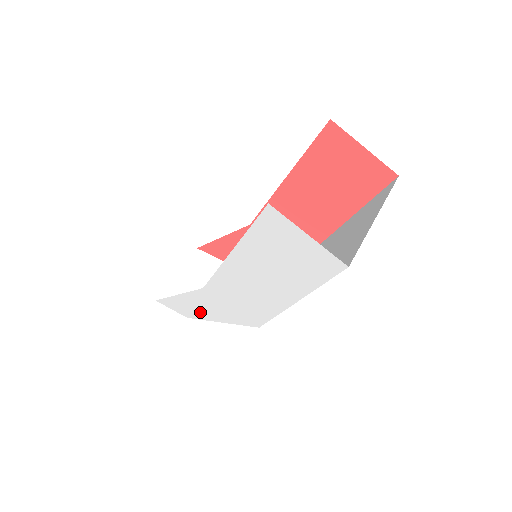
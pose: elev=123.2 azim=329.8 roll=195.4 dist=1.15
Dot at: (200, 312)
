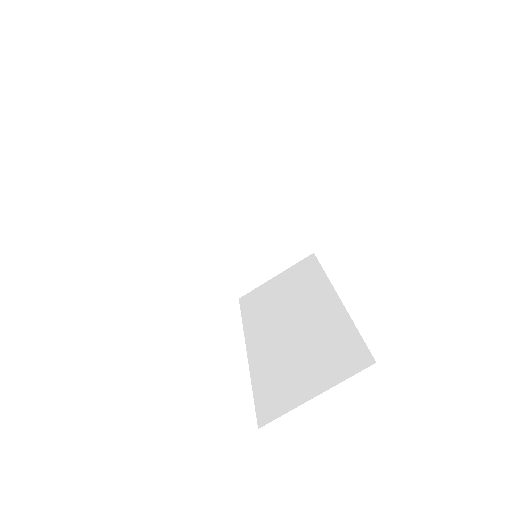
Dot at: occluded
